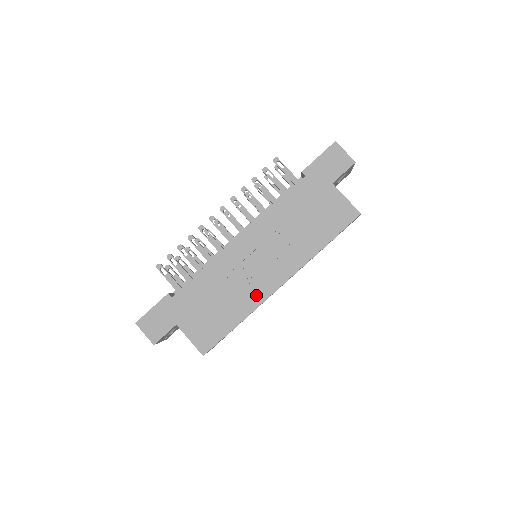
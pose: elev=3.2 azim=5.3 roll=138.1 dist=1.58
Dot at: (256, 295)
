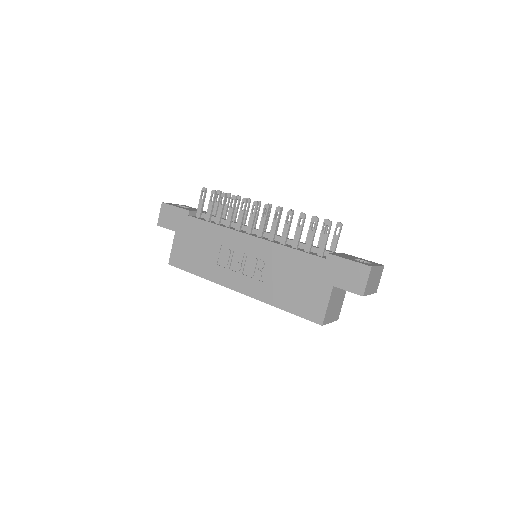
Dot at: (221, 276)
